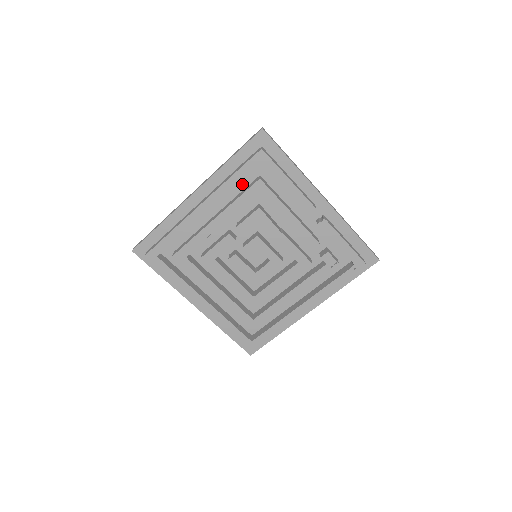
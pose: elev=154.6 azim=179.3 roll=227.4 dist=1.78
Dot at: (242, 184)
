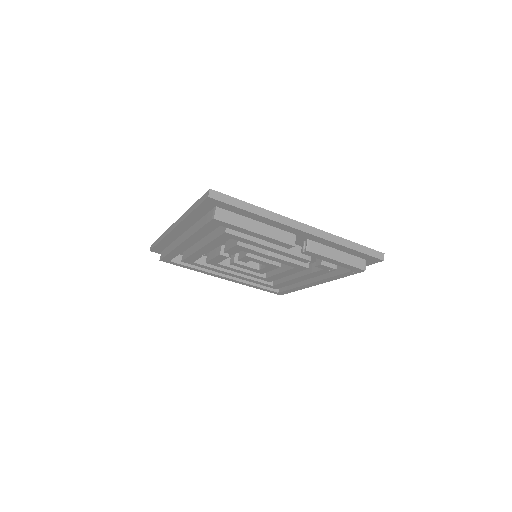
Dot at: occluded
